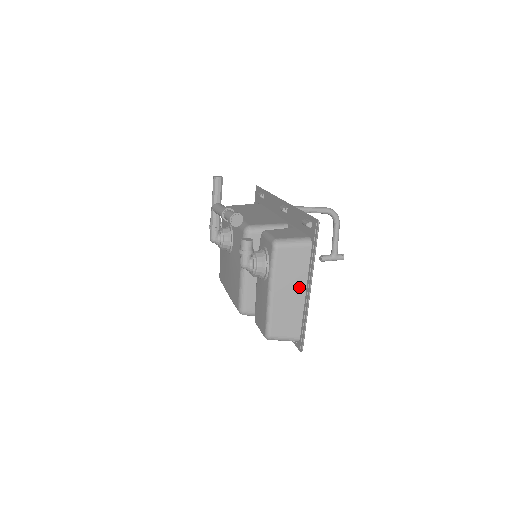
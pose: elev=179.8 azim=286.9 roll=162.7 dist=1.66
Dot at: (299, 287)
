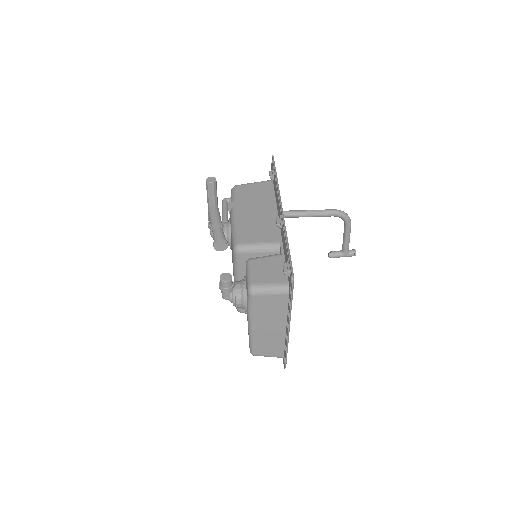
Dot at: (279, 323)
